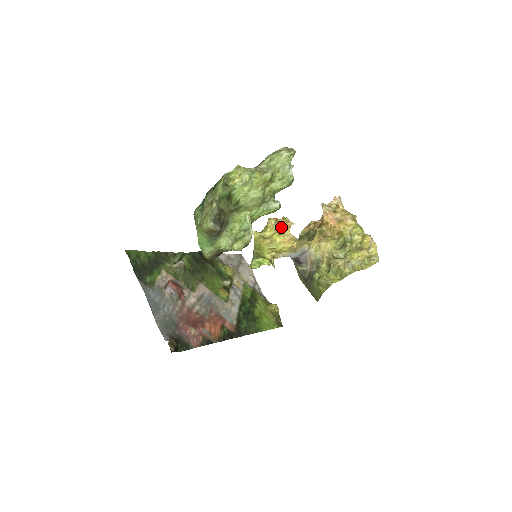
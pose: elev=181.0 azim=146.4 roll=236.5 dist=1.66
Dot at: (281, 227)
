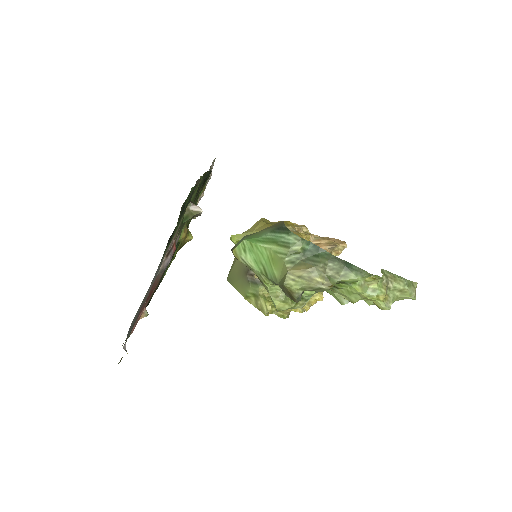
Dot at: occluded
